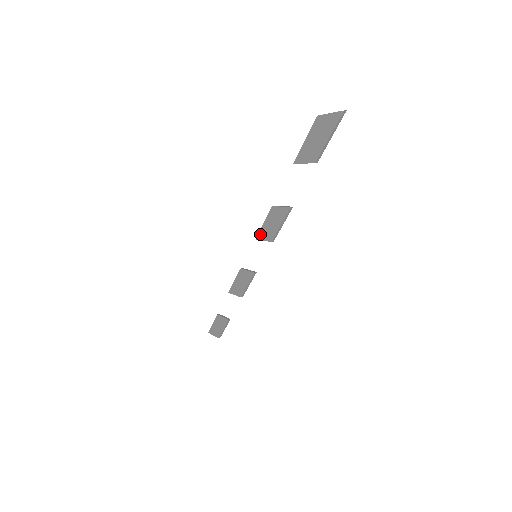
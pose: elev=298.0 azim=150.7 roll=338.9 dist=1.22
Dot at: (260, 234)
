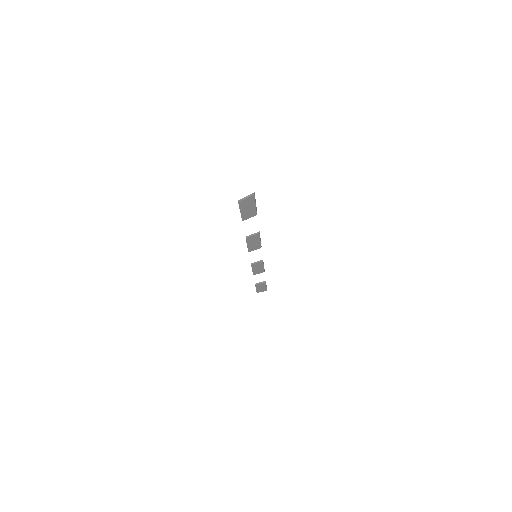
Dot at: (250, 249)
